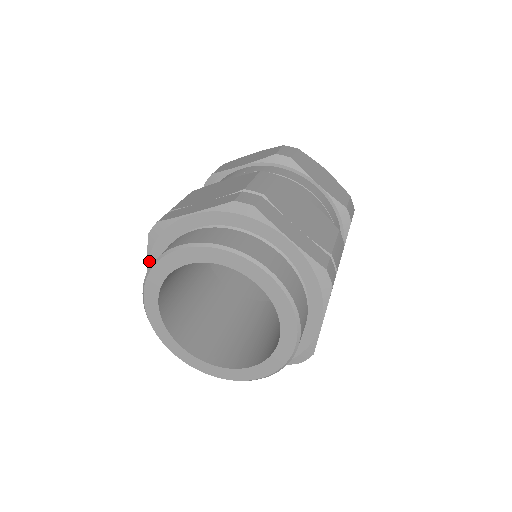
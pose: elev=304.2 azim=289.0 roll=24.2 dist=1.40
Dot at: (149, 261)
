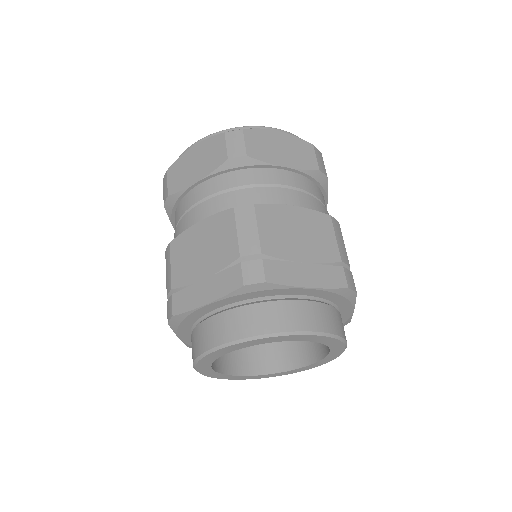
Dot at: (178, 335)
